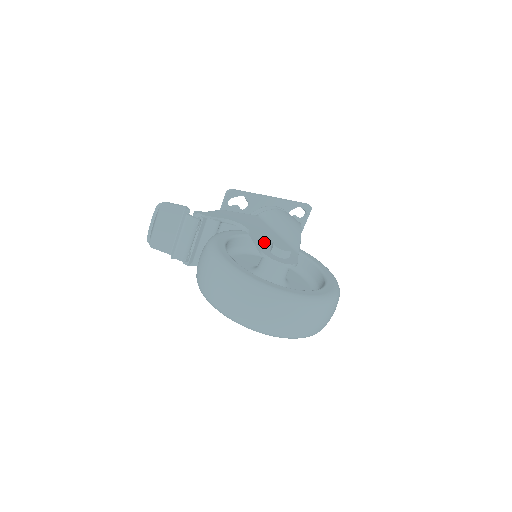
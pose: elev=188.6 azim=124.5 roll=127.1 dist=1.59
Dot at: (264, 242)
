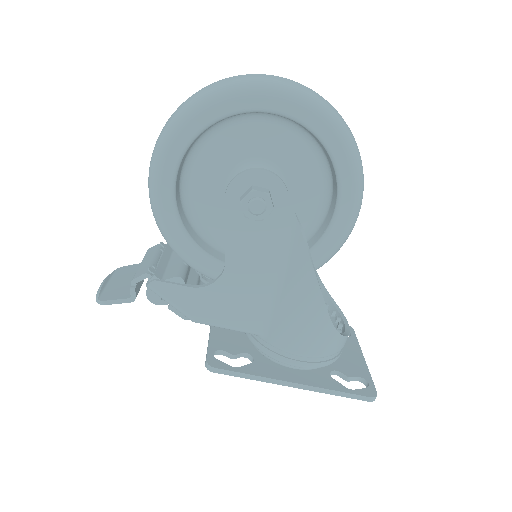
Dot at: occluded
